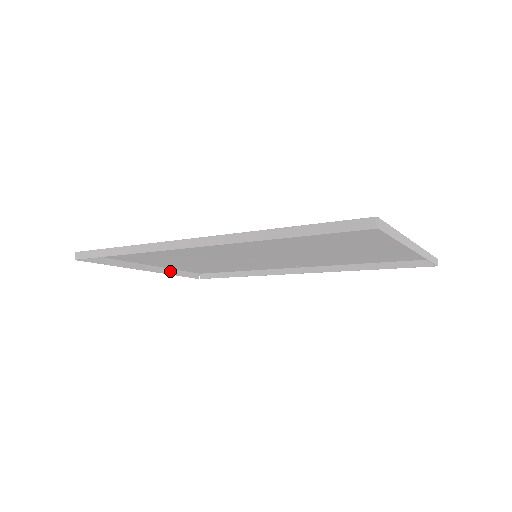
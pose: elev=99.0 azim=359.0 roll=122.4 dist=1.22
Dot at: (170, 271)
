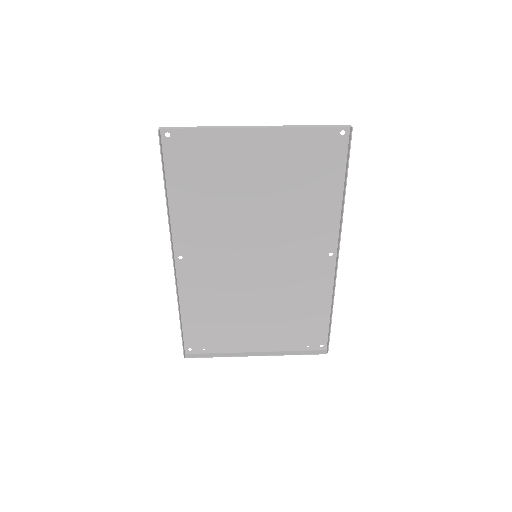
Dot at: (285, 353)
